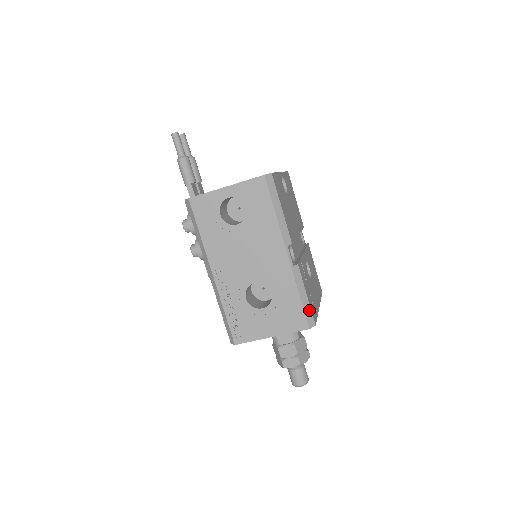
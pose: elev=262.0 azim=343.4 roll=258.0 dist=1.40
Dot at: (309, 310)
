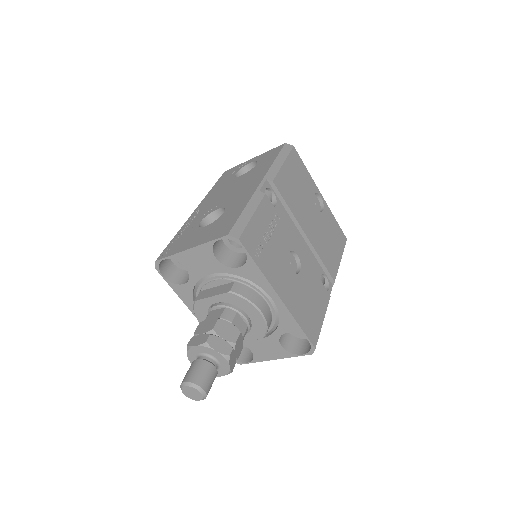
Dot at: (244, 224)
